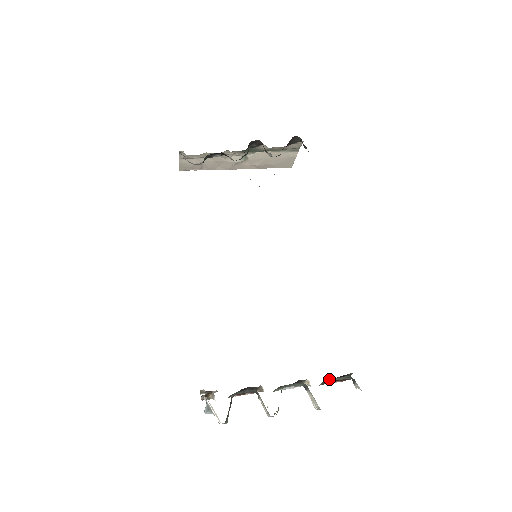
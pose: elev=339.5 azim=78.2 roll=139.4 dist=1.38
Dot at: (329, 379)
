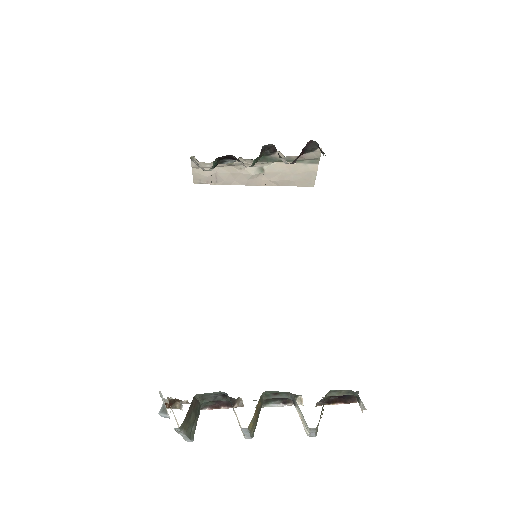
Dot at: (328, 397)
